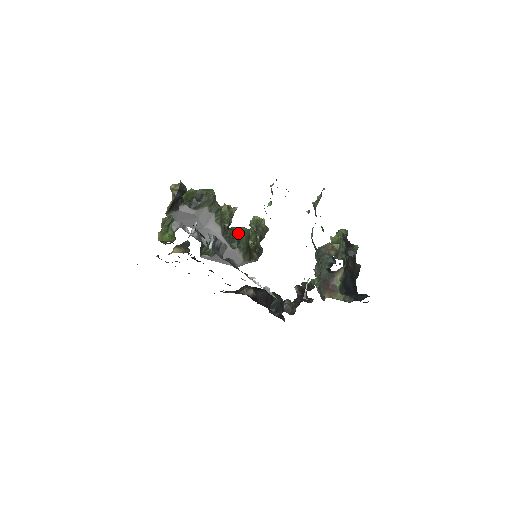
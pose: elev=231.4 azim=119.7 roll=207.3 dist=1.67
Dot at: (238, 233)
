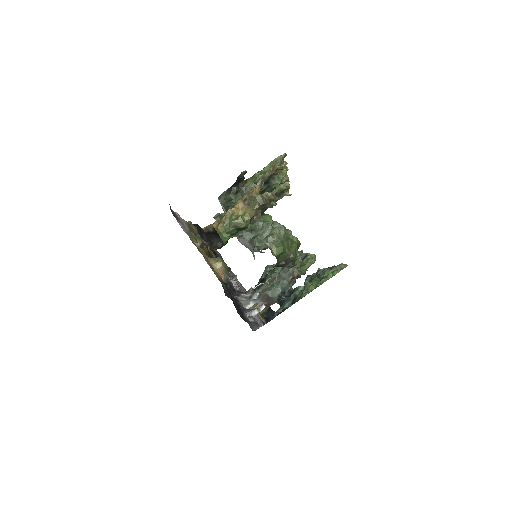
Dot at: occluded
